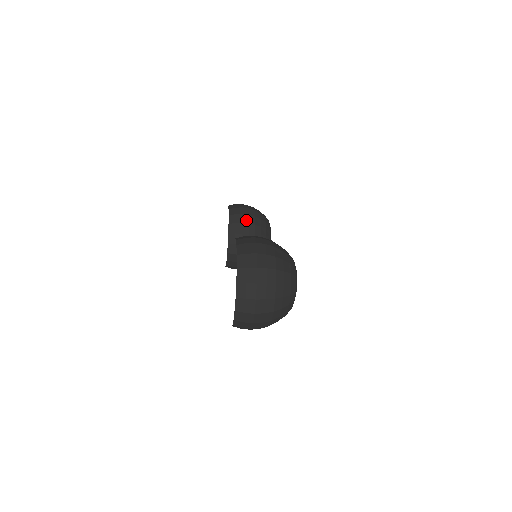
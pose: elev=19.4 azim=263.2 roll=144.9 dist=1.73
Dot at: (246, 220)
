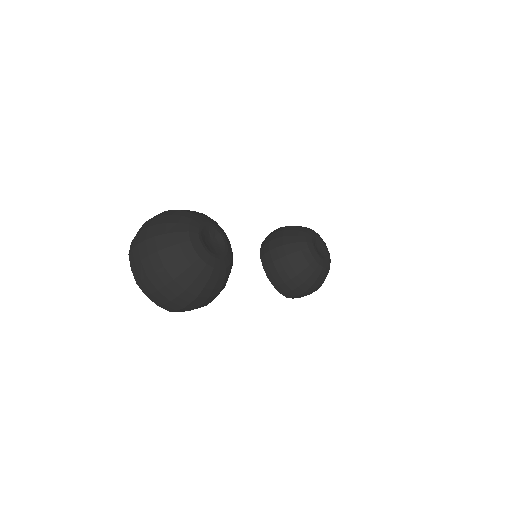
Dot at: (273, 237)
